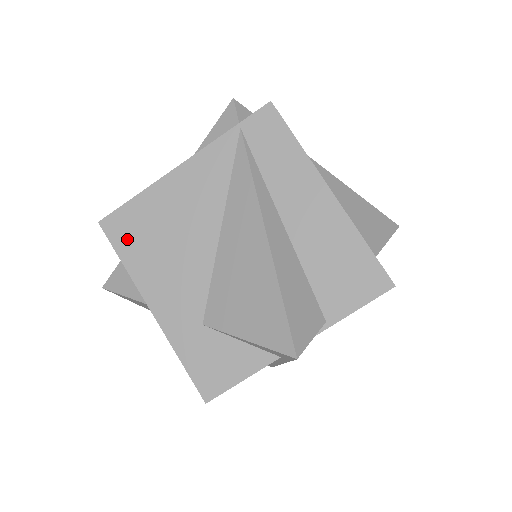
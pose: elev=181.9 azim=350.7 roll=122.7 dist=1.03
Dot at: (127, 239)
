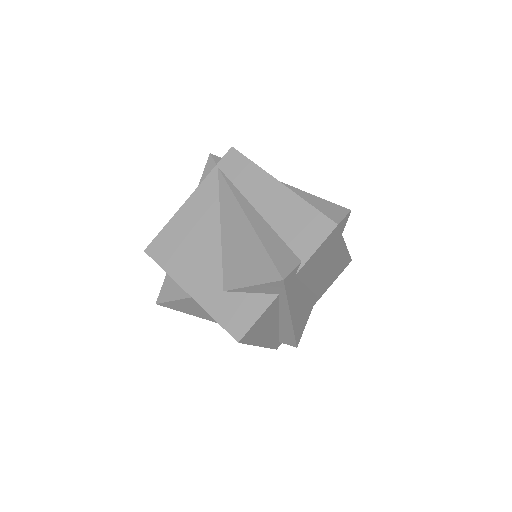
Dot at: (164, 255)
